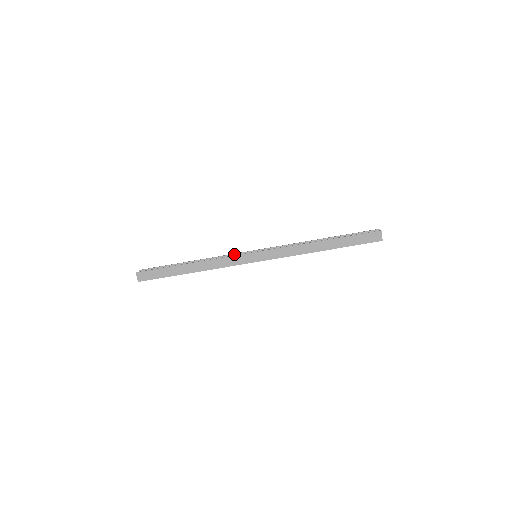
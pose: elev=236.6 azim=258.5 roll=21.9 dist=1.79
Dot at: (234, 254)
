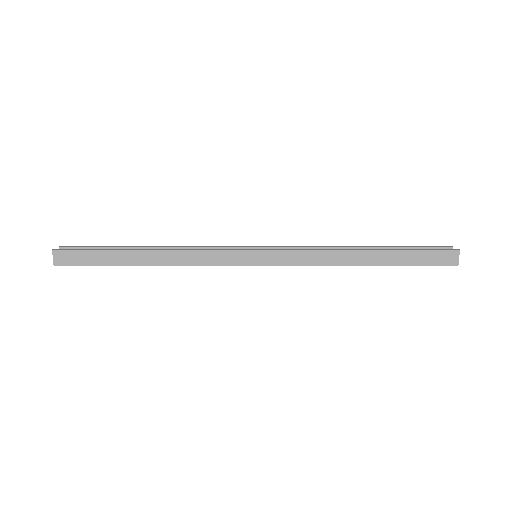
Dot at: (221, 247)
